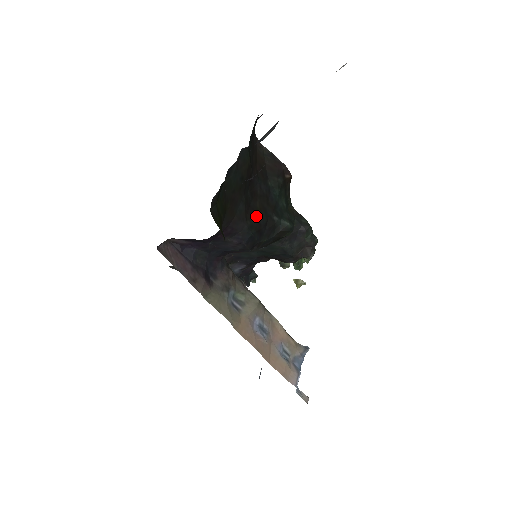
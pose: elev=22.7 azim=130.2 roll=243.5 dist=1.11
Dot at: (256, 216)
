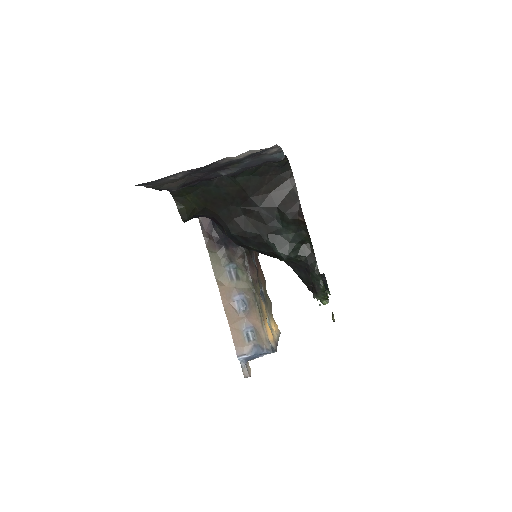
Dot at: (243, 226)
